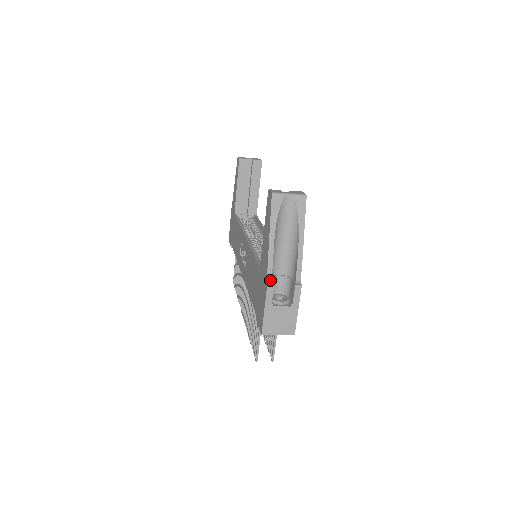
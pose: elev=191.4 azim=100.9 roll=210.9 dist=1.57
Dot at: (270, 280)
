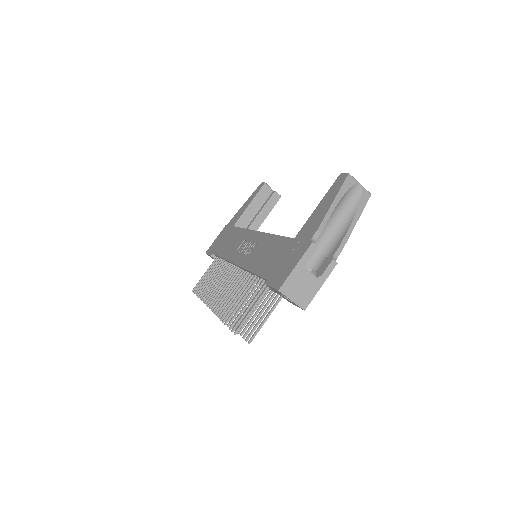
Dot at: (314, 242)
